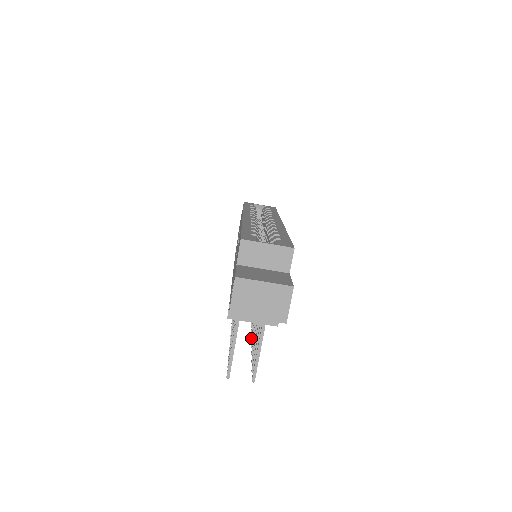
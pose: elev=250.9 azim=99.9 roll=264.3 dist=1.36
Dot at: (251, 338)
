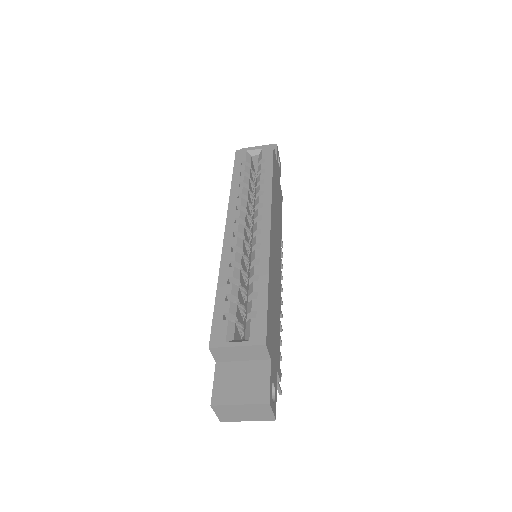
Dot at: (280, 317)
